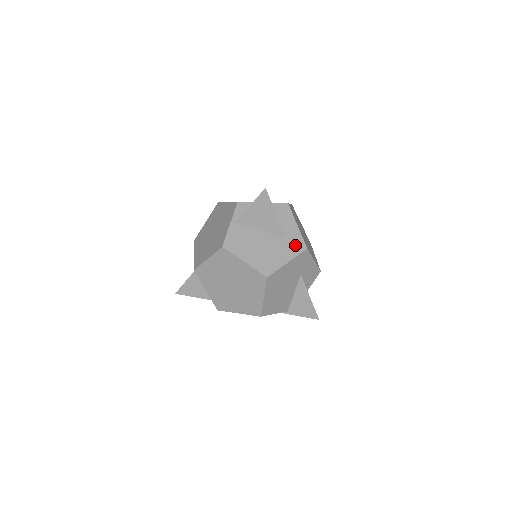
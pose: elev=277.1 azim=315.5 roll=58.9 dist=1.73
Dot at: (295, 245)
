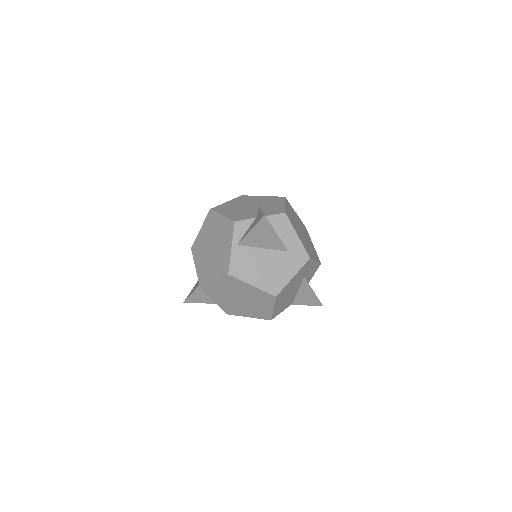
Dot at: (298, 257)
